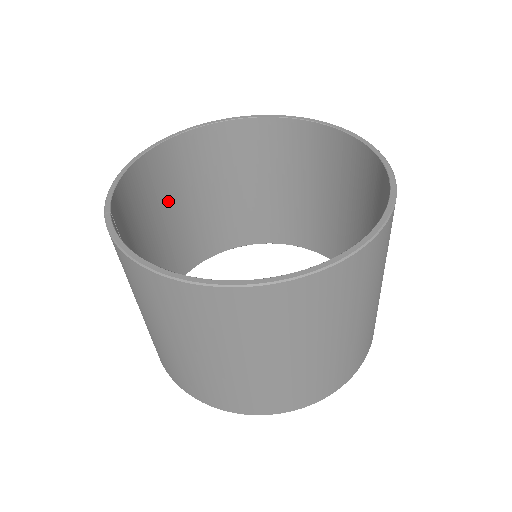
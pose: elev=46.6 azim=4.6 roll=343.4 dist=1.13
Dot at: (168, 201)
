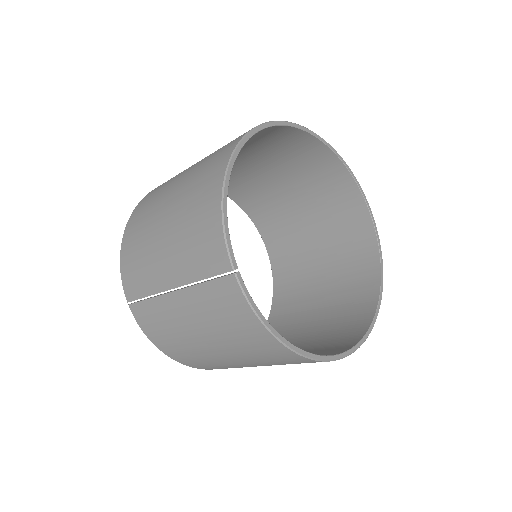
Dot at: occluded
